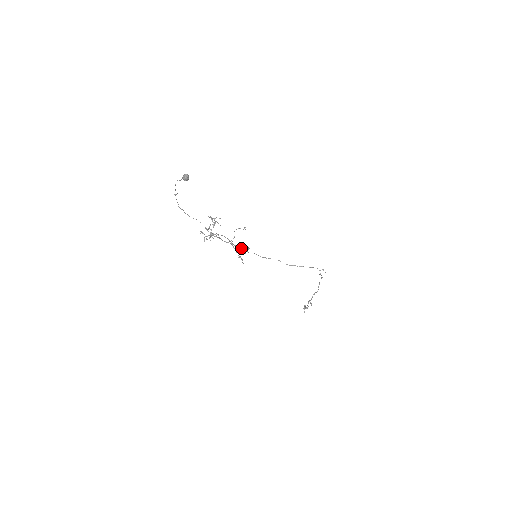
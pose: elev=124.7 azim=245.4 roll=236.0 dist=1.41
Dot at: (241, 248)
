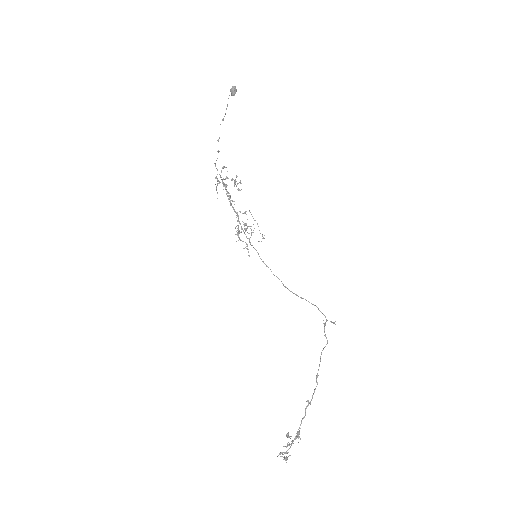
Dot at: occluded
